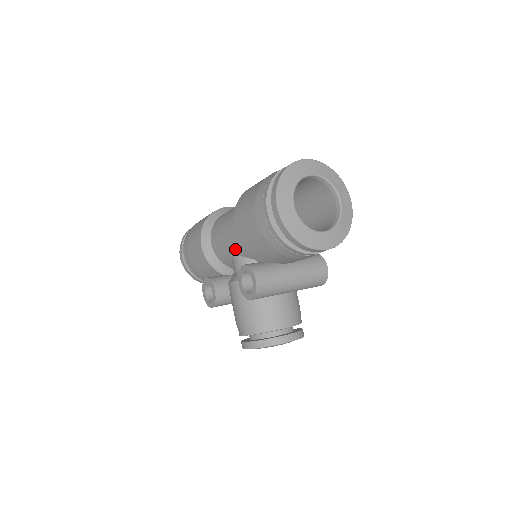
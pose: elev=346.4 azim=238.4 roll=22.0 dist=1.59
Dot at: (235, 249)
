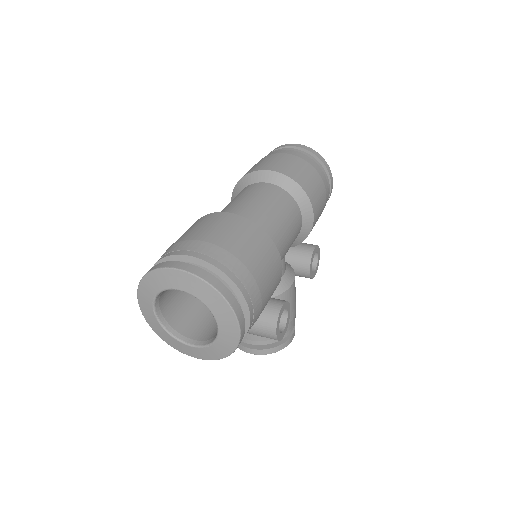
Dot at: occluded
